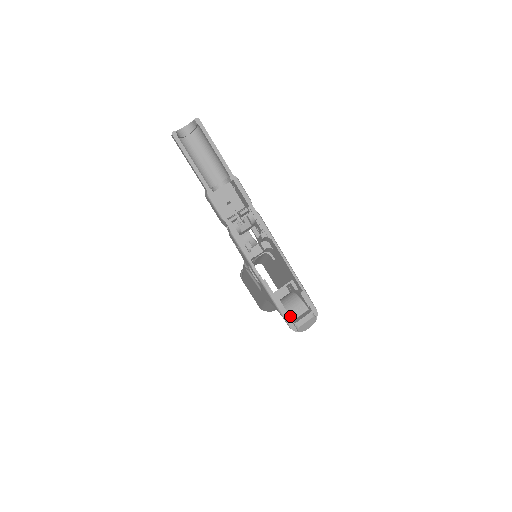
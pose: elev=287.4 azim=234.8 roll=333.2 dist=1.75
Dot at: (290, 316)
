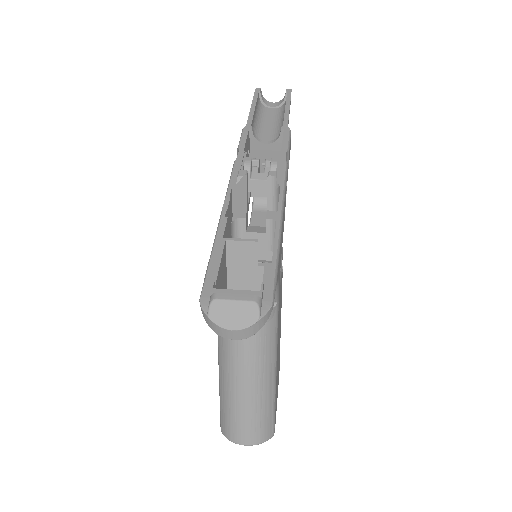
Dot at: occluded
